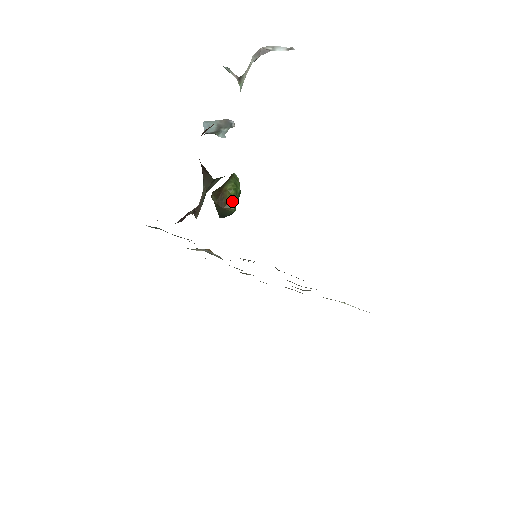
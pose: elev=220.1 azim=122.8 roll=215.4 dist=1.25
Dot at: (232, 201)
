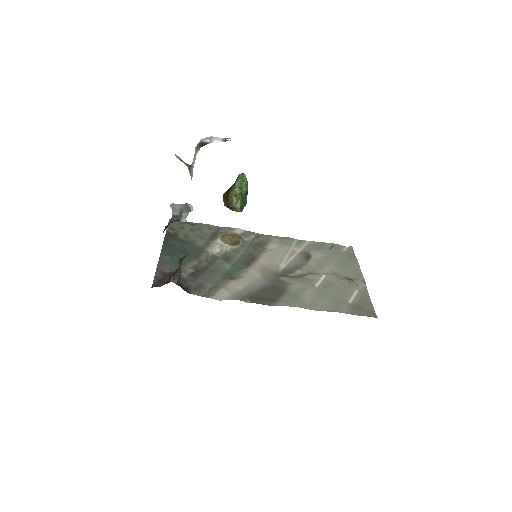
Dot at: (237, 206)
